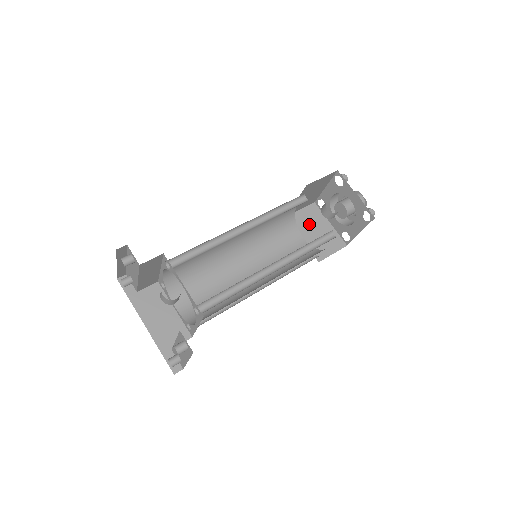
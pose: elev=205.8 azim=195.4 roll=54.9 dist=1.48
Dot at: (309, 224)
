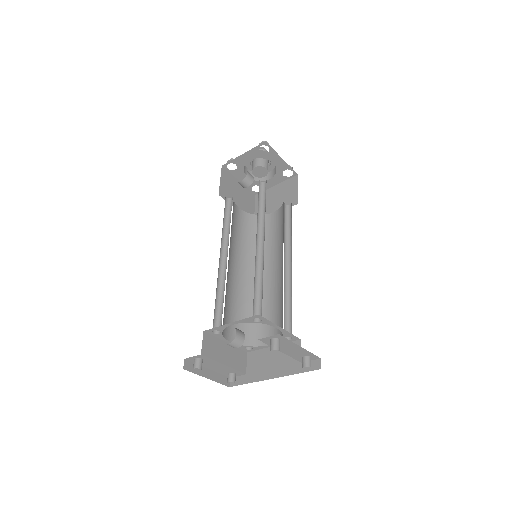
Dot at: (268, 204)
